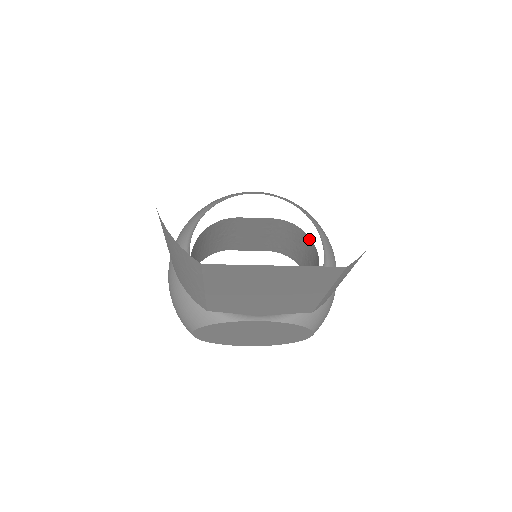
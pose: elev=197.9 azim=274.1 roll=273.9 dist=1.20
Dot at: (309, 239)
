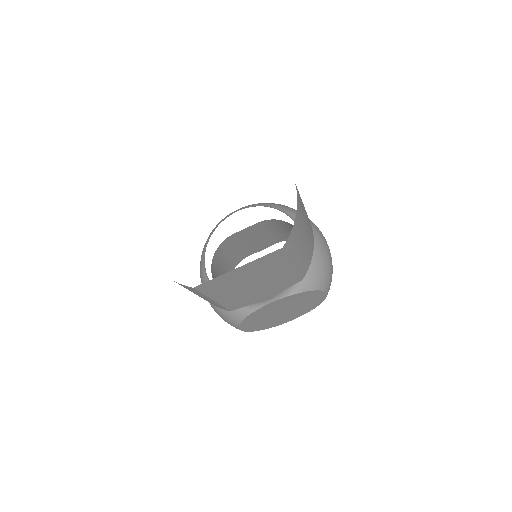
Dot at: (291, 225)
